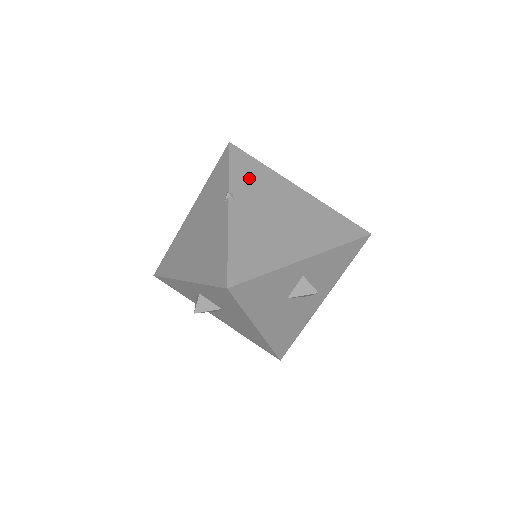
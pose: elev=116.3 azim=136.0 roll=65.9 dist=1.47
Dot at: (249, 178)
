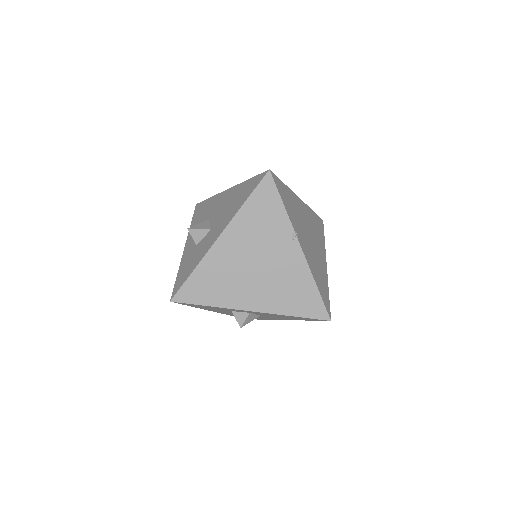
Dot at: (291, 207)
